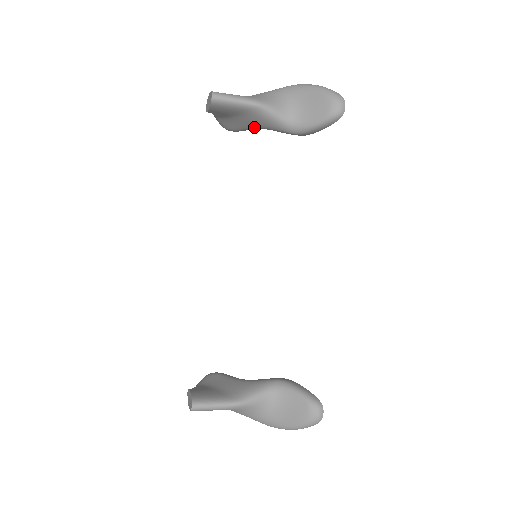
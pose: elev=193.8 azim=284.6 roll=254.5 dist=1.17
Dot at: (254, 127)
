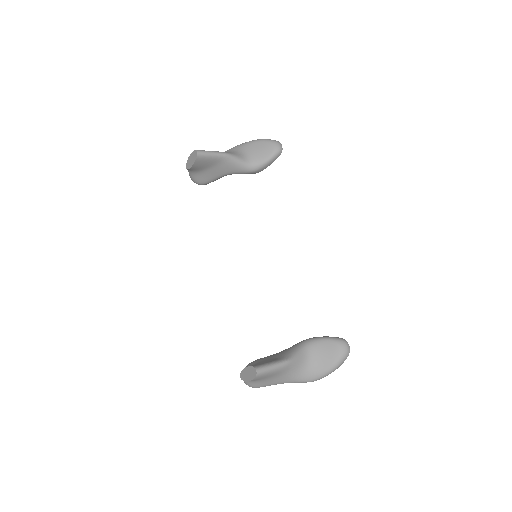
Dot at: (223, 174)
